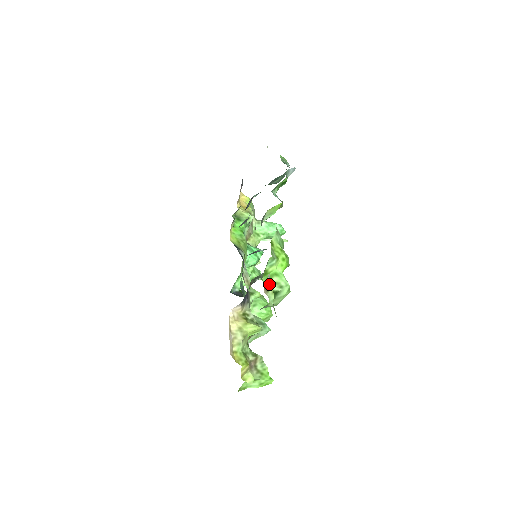
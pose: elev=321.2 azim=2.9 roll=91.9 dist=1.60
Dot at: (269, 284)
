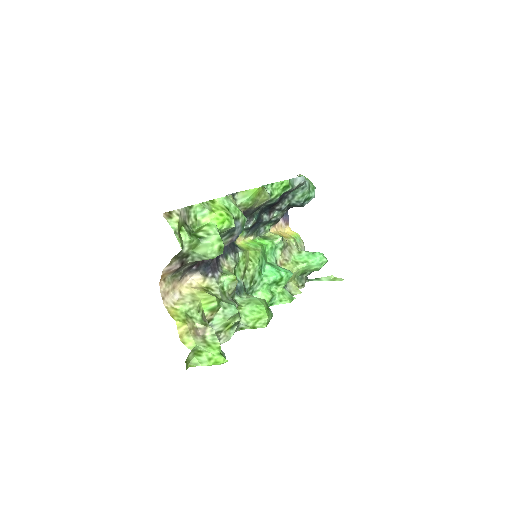
Dot at: (175, 215)
